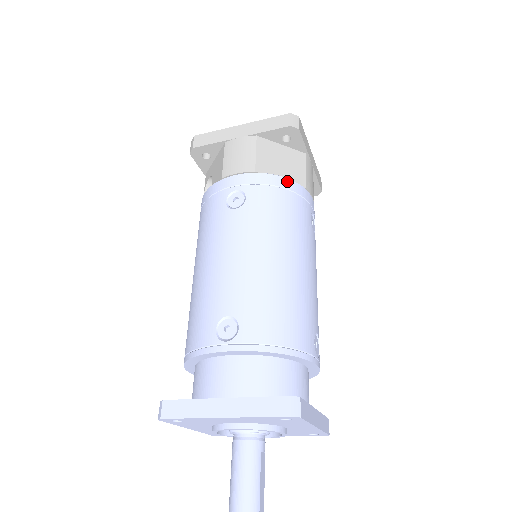
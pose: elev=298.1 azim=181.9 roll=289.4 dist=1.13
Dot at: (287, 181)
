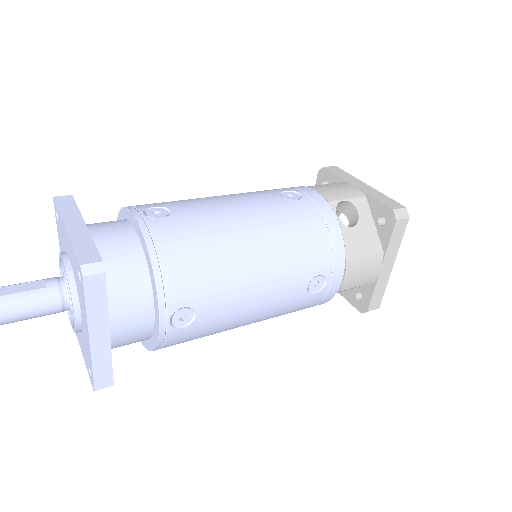
Dot at: occluded
